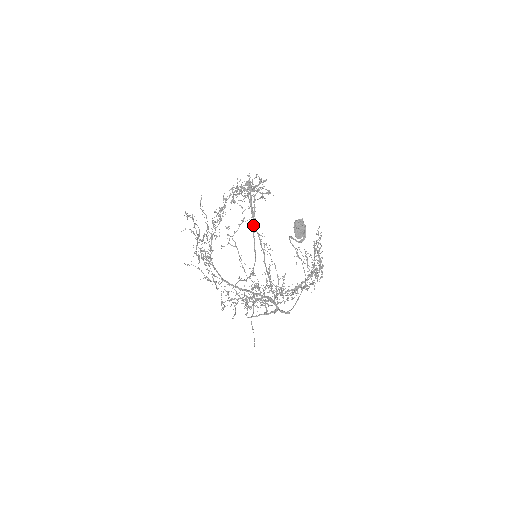
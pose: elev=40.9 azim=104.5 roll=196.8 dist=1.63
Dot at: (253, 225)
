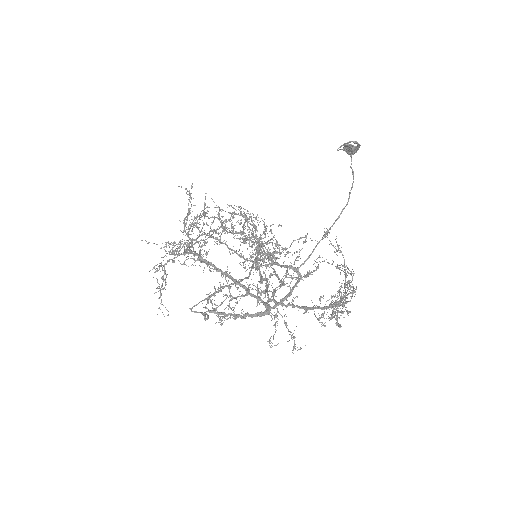
Dot at: (257, 255)
